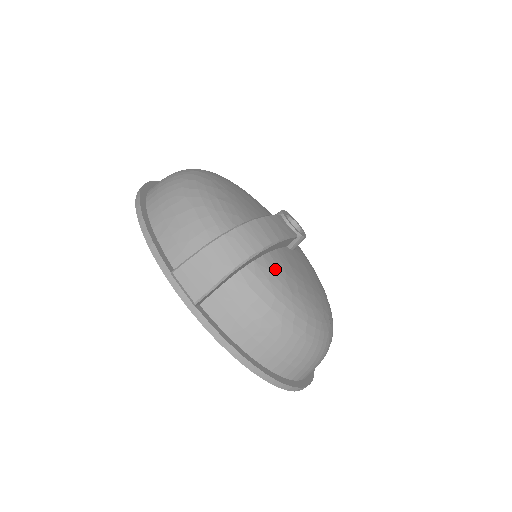
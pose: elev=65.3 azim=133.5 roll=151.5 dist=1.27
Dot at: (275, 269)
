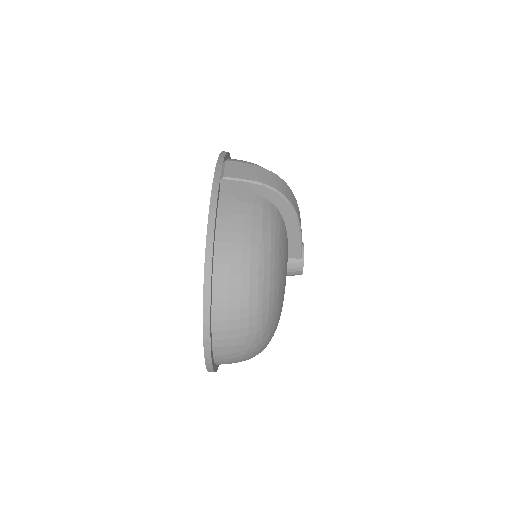
Dot at: (282, 230)
